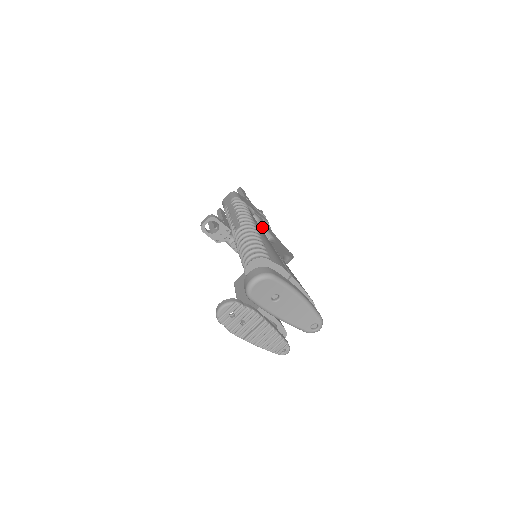
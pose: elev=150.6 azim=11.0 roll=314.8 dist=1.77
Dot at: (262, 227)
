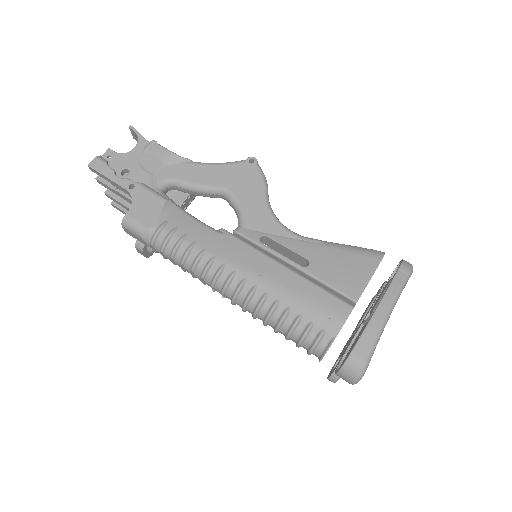
Dot at: (193, 190)
